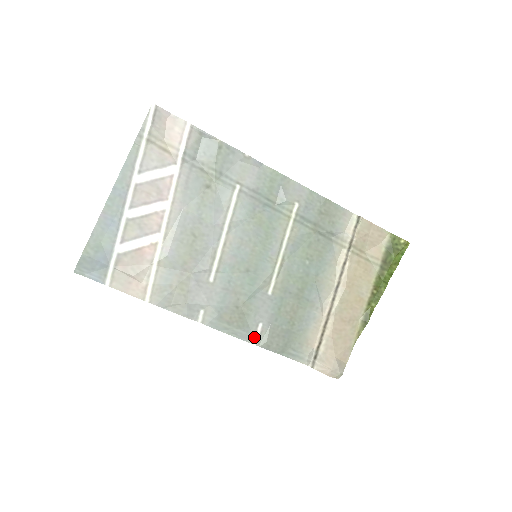
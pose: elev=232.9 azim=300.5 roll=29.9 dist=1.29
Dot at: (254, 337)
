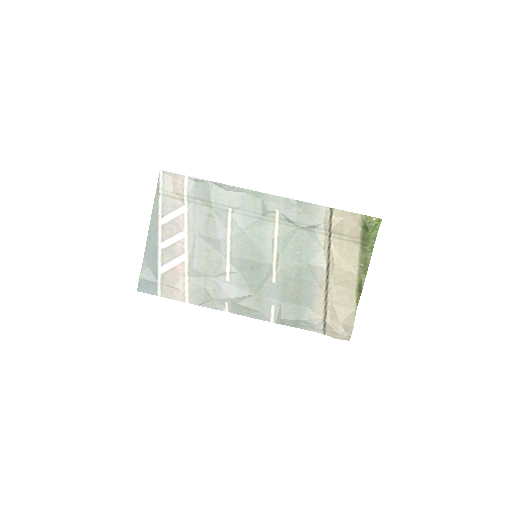
Dot at: (270, 317)
